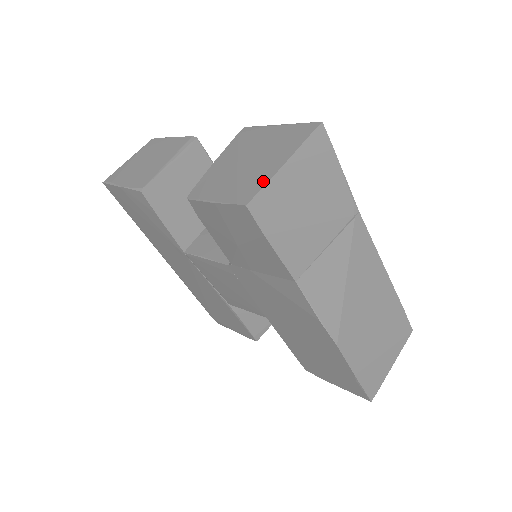
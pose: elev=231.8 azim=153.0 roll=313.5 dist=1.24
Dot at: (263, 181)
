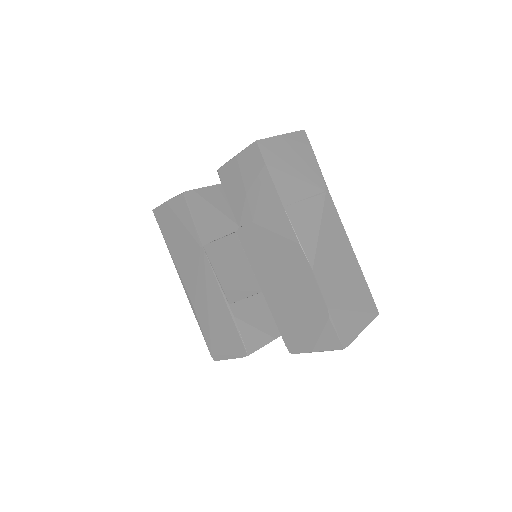
Dot at: (267, 139)
